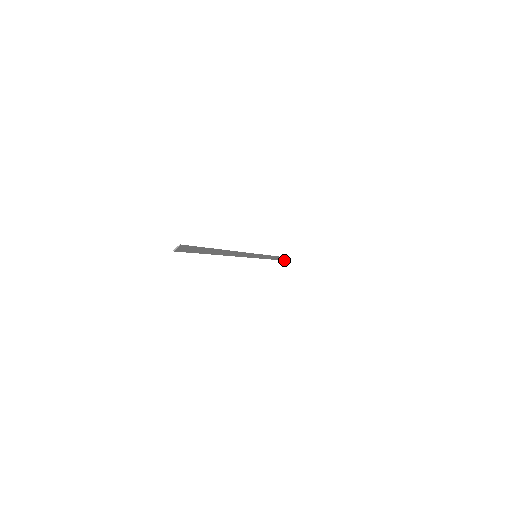
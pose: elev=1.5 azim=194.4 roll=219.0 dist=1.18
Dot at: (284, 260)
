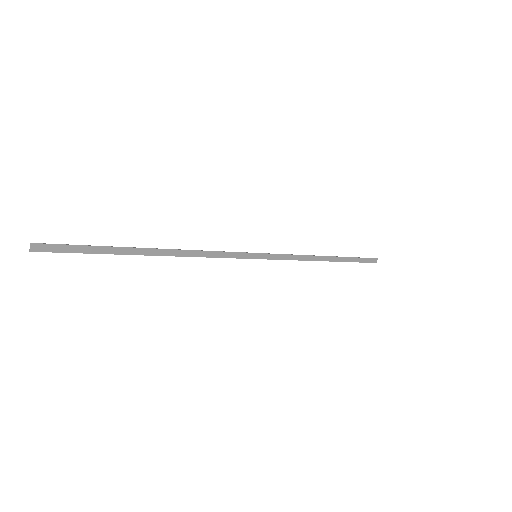
Dot at: (363, 262)
